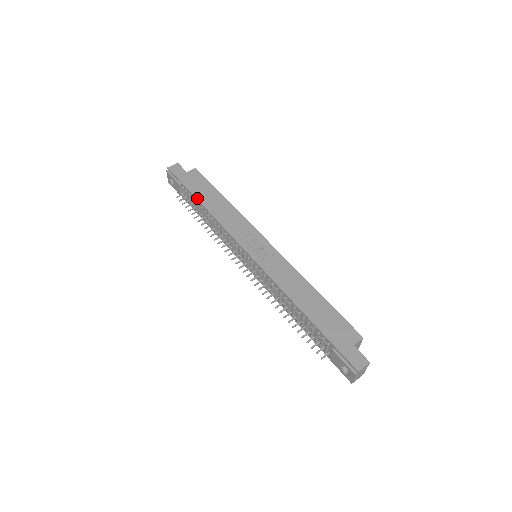
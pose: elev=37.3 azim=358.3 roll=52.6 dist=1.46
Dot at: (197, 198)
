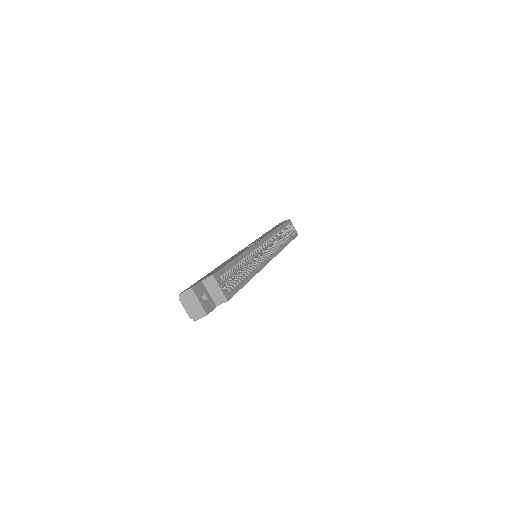
Dot at: occluded
